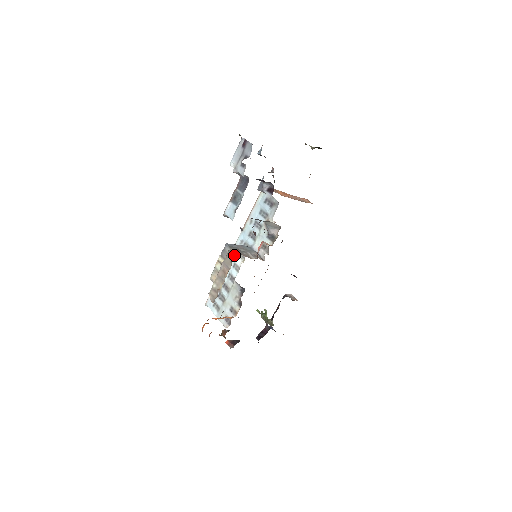
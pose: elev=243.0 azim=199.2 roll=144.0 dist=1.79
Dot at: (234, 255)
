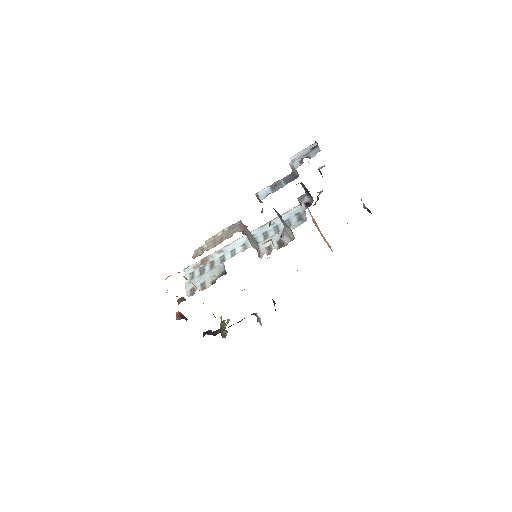
Dot at: (240, 229)
